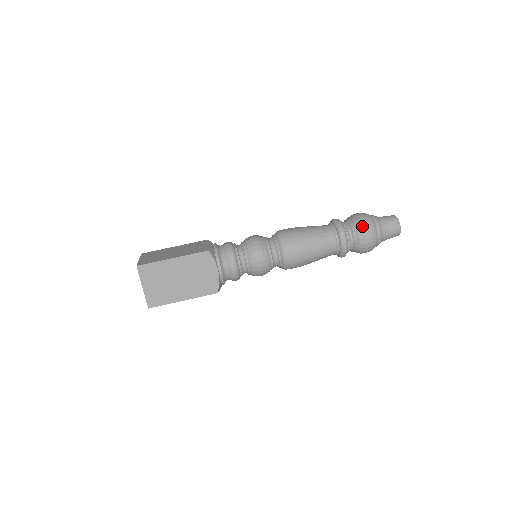
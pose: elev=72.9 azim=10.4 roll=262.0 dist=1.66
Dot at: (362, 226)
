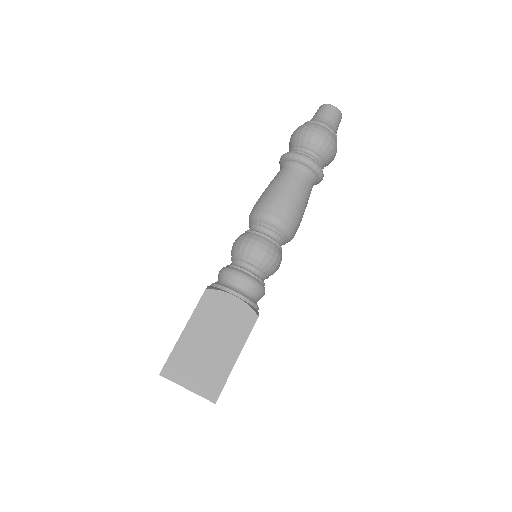
Dot at: (304, 134)
